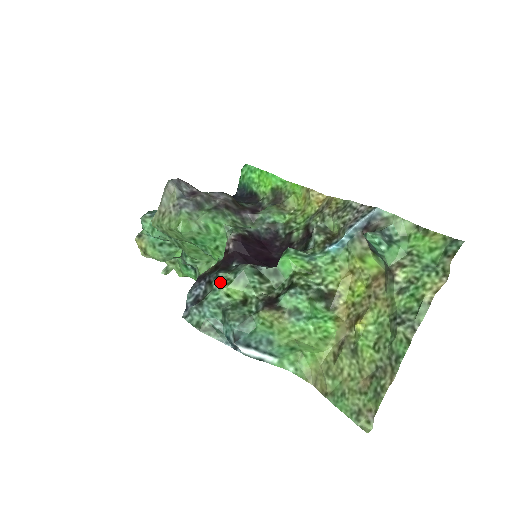
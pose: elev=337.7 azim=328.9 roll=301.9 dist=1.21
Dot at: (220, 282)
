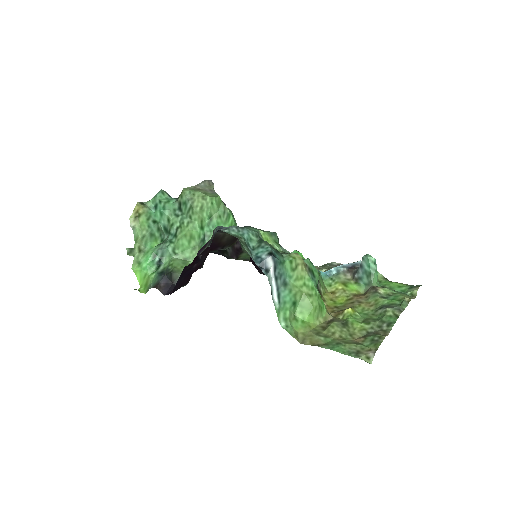
Dot at: occluded
